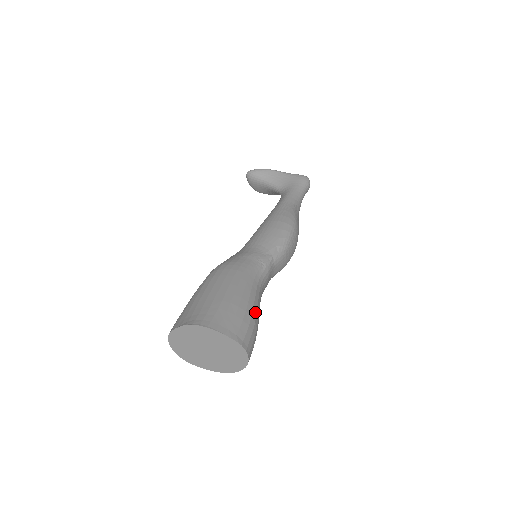
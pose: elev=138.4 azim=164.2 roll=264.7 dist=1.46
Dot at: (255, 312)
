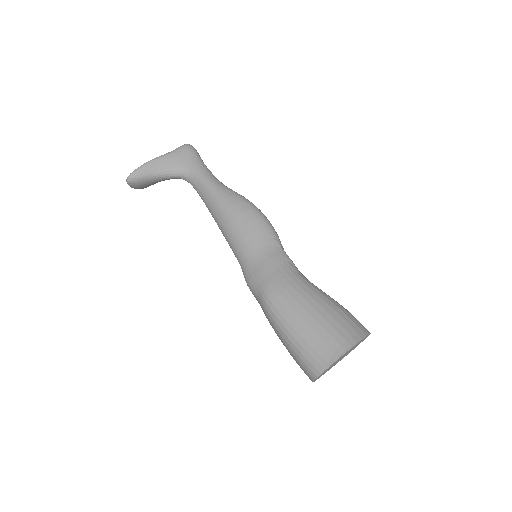
Dot at: (337, 302)
